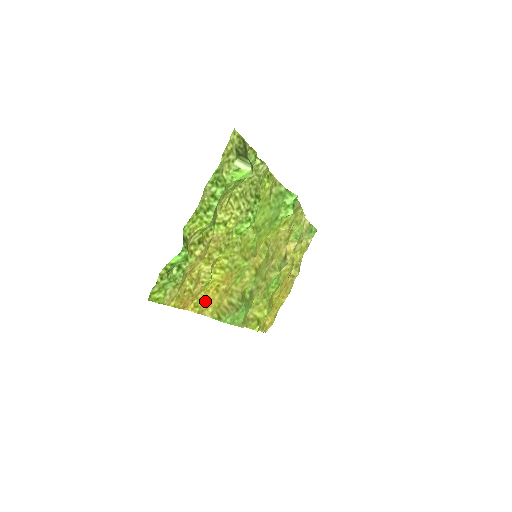
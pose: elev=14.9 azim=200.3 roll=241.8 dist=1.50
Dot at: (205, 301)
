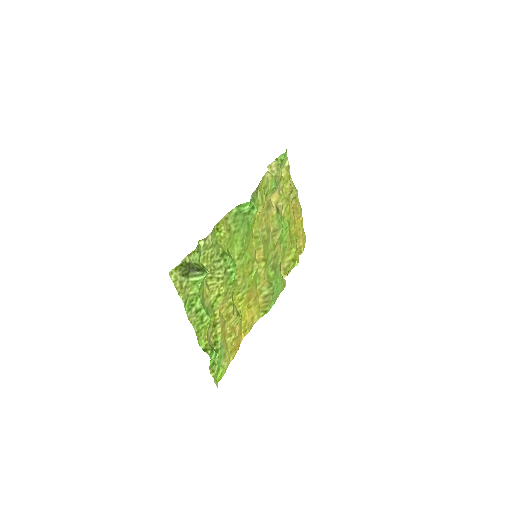
Dot at: (248, 321)
